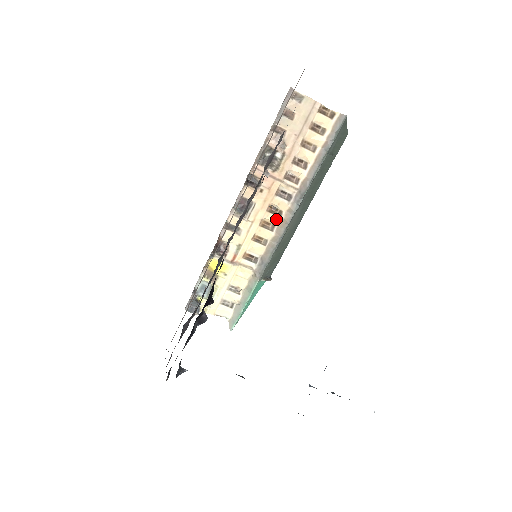
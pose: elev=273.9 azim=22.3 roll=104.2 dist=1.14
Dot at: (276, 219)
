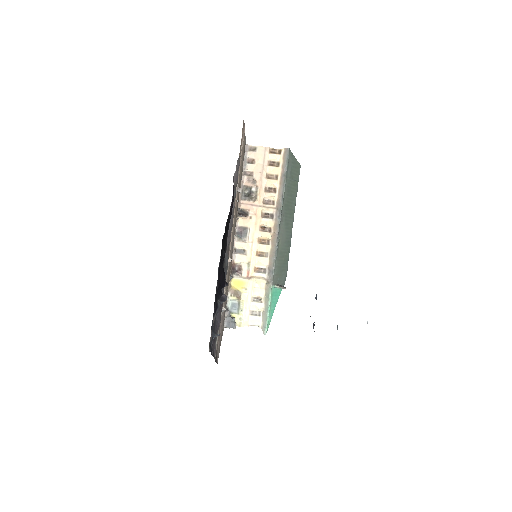
Dot at: (268, 235)
